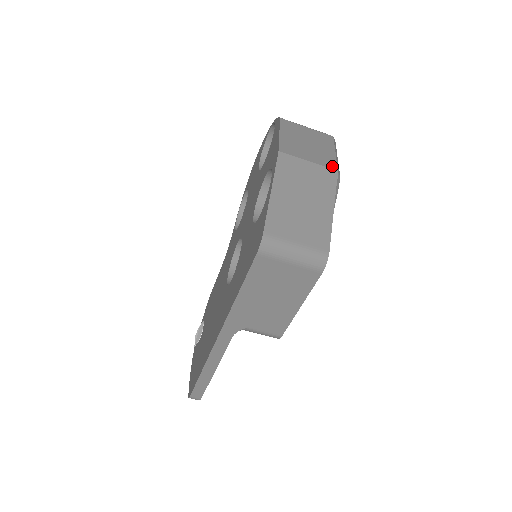
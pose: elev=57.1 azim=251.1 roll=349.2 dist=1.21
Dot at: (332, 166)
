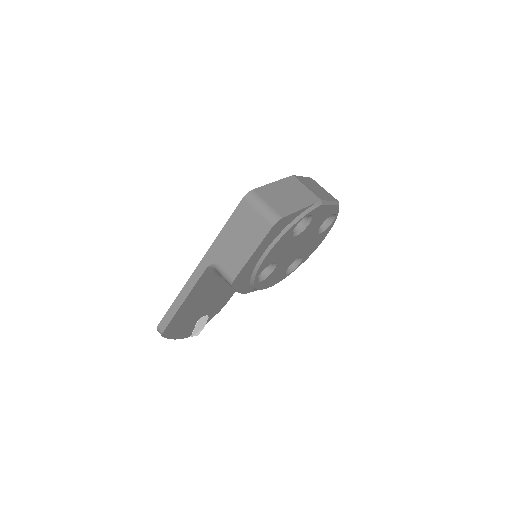
Dot at: (320, 198)
